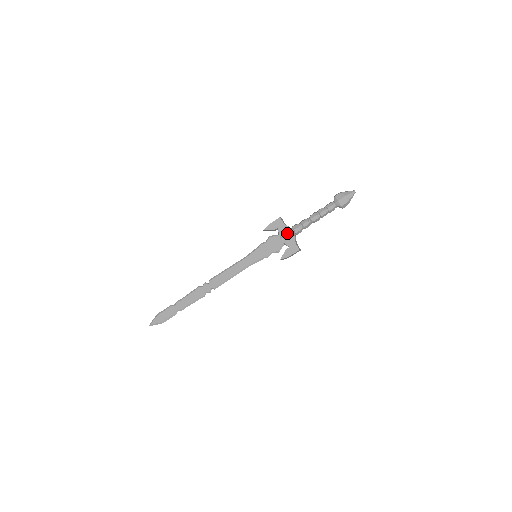
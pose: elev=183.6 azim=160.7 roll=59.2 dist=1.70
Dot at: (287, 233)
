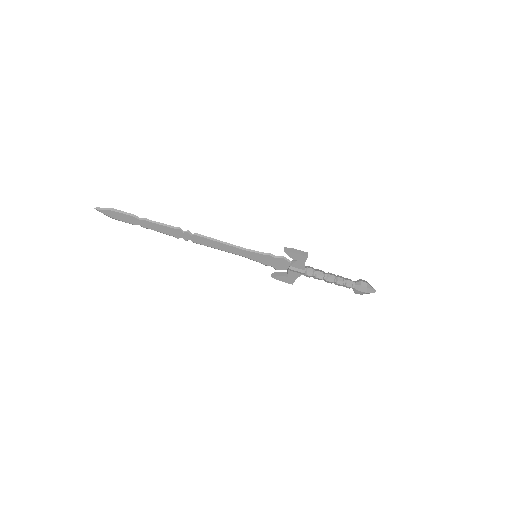
Dot at: (299, 270)
